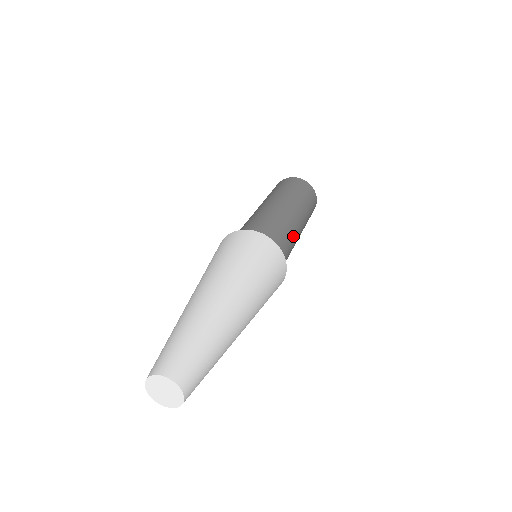
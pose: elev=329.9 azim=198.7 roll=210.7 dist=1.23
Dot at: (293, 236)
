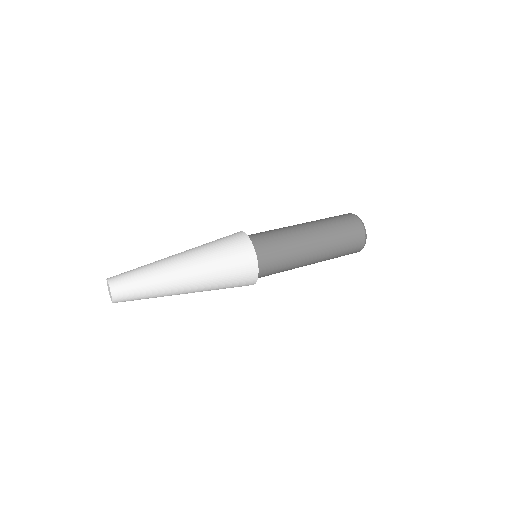
Dot at: (293, 263)
